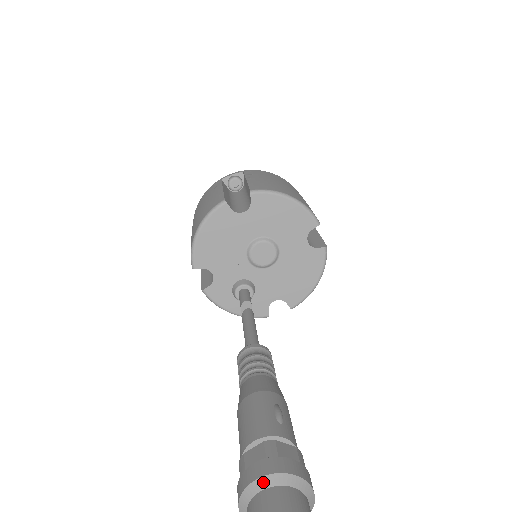
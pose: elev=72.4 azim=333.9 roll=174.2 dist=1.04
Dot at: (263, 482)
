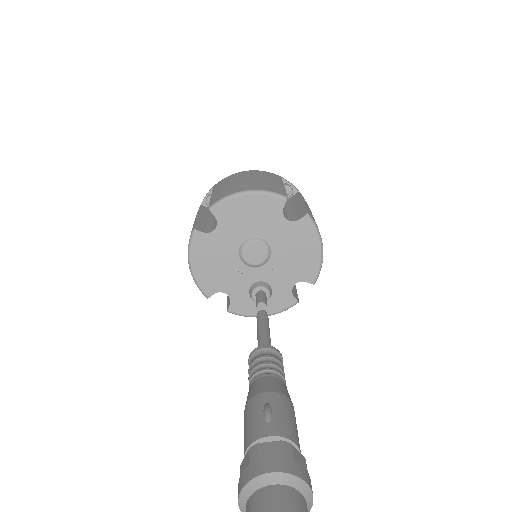
Dot at: (246, 491)
